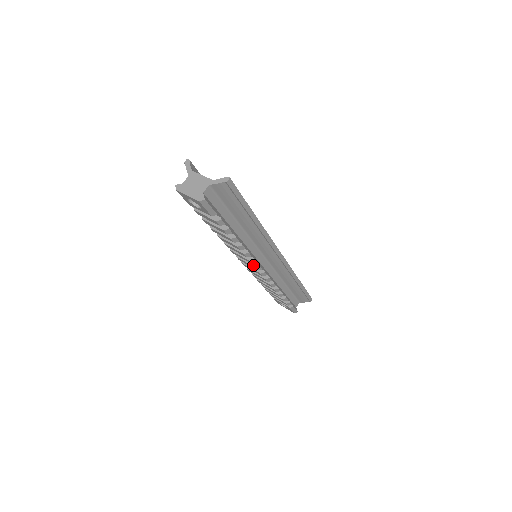
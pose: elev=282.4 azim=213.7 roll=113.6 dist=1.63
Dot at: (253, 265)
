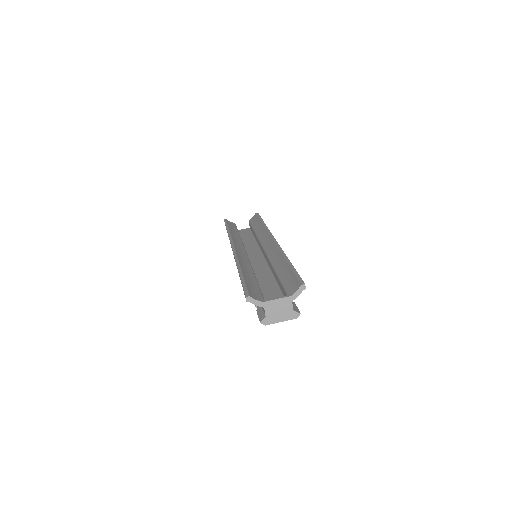
Dot at: occluded
